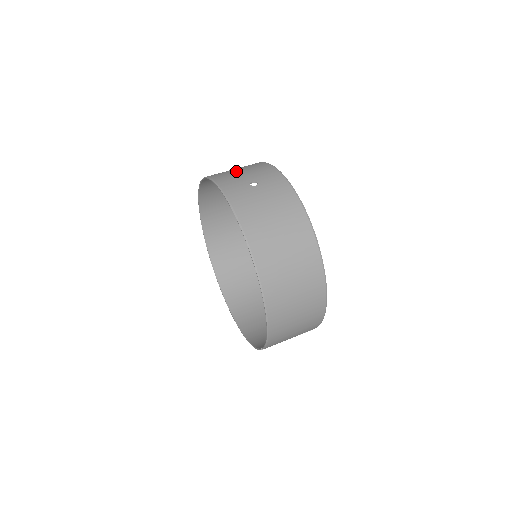
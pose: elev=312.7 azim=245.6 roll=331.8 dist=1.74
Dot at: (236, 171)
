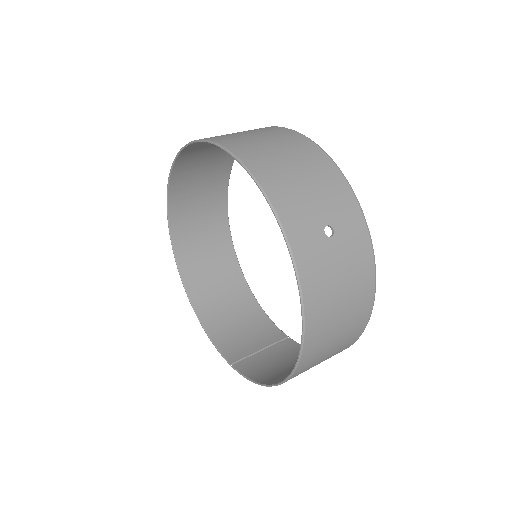
Dot at: (299, 181)
